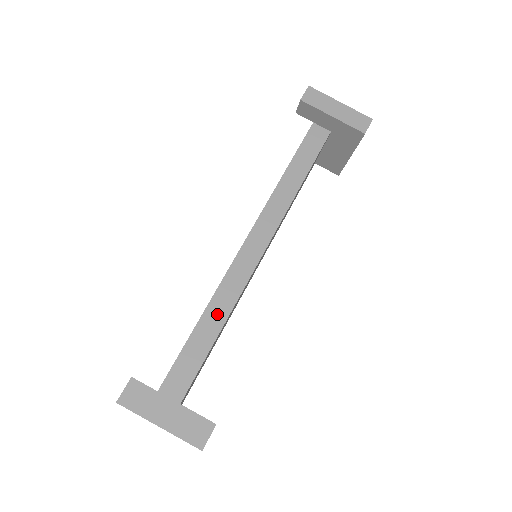
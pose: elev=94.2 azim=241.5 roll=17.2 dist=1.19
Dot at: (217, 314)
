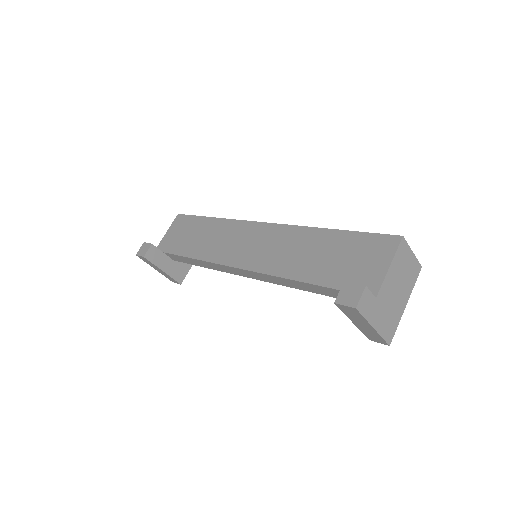
Dot at: (203, 264)
